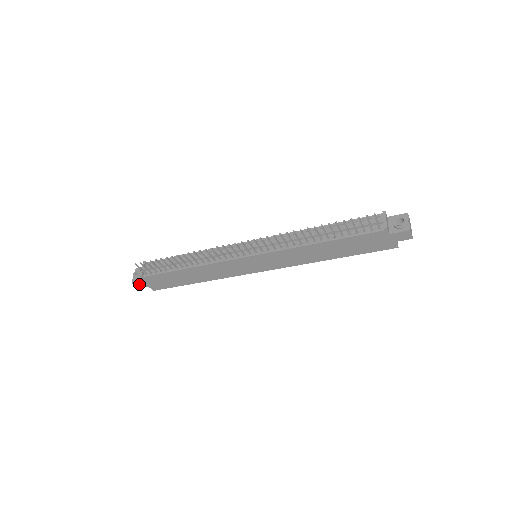
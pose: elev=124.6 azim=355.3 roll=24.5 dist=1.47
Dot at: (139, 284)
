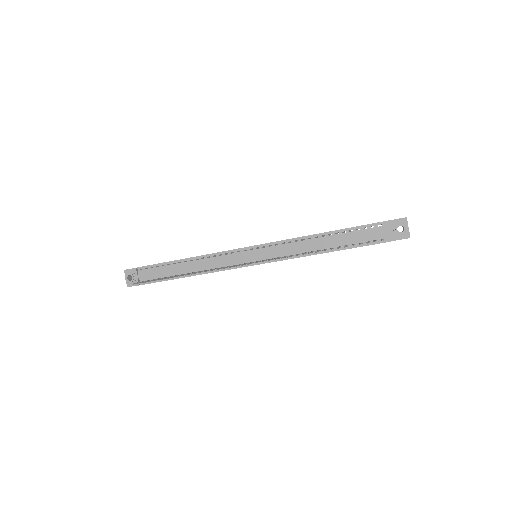
Dot at: occluded
